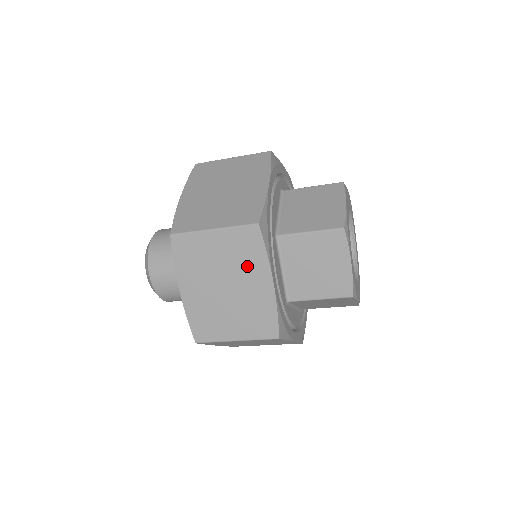
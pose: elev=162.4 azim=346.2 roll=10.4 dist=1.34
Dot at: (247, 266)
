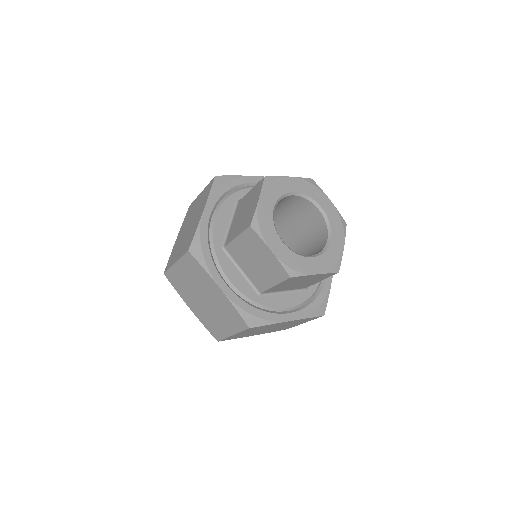
Dot at: occluded
